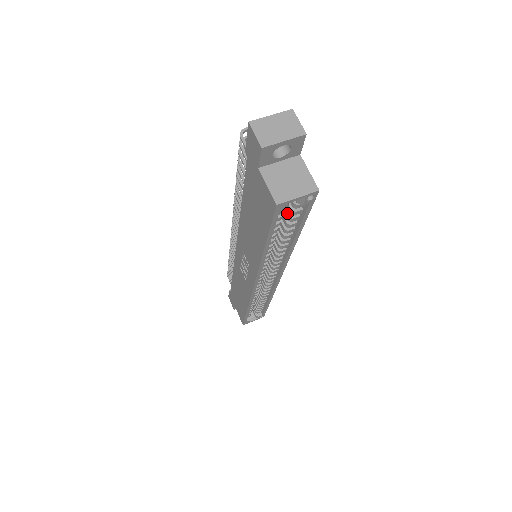
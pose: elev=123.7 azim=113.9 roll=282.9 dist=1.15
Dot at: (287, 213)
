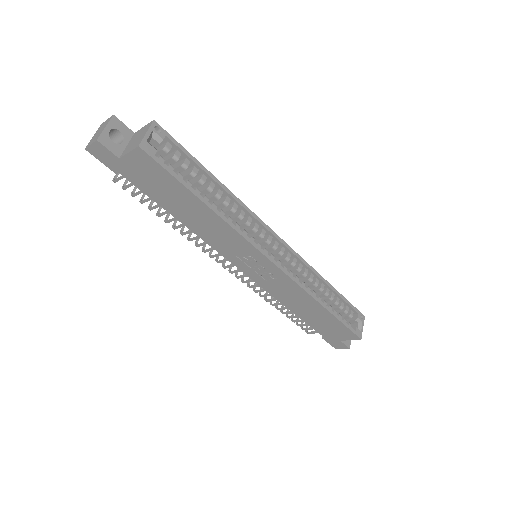
Dot at: (178, 167)
